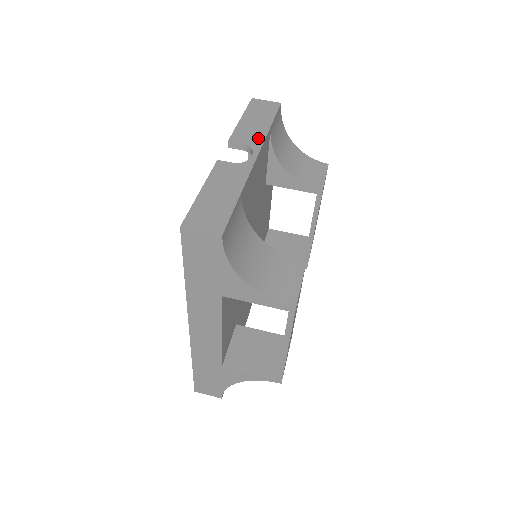
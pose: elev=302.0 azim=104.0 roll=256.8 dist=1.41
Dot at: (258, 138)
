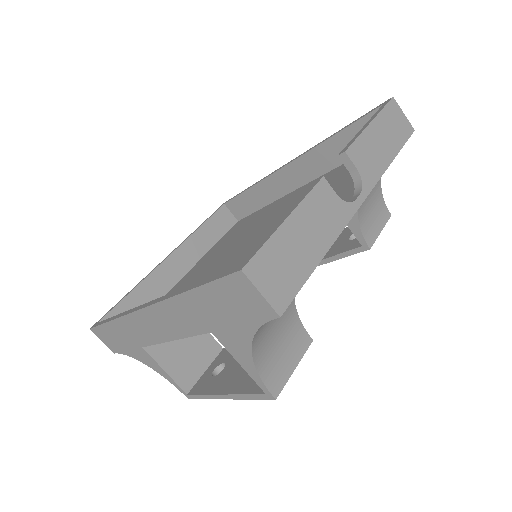
Dot at: (375, 171)
